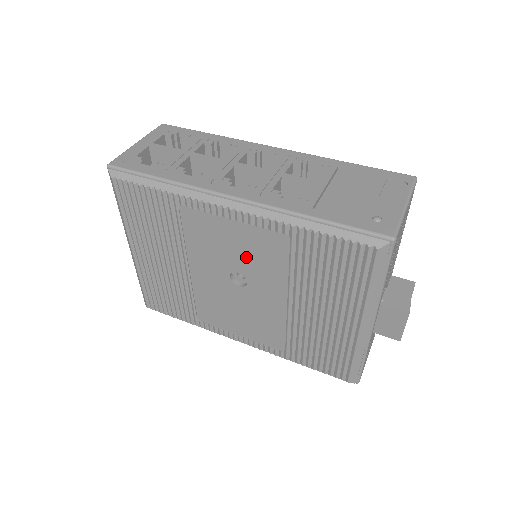
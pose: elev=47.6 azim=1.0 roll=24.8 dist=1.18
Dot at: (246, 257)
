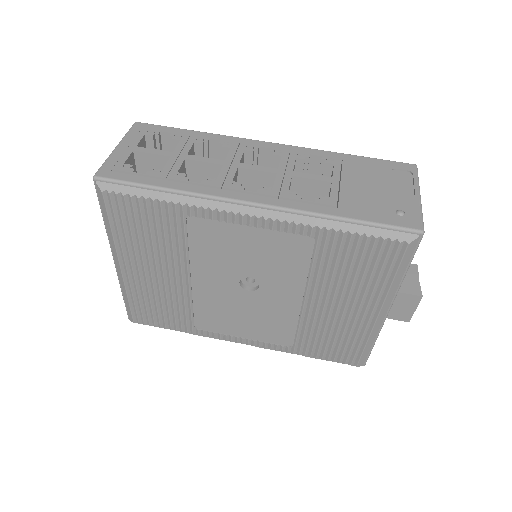
Dot at: (261, 262)
